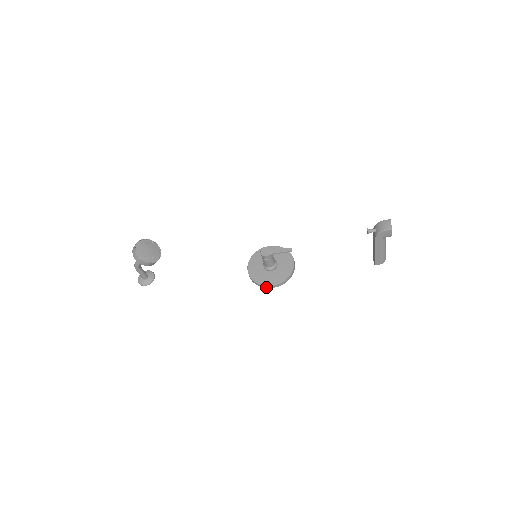
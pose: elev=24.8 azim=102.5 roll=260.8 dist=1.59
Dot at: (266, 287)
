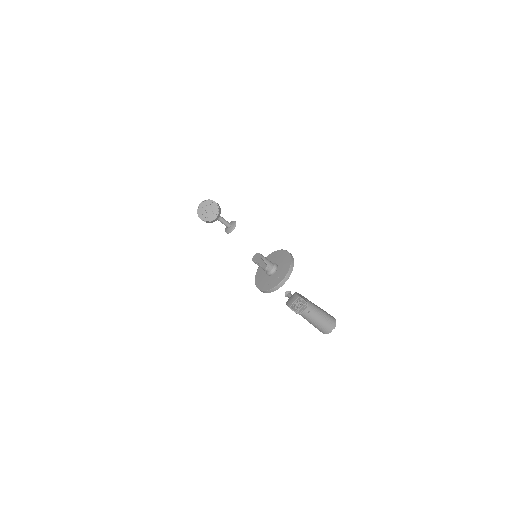
Dot at: occluded
